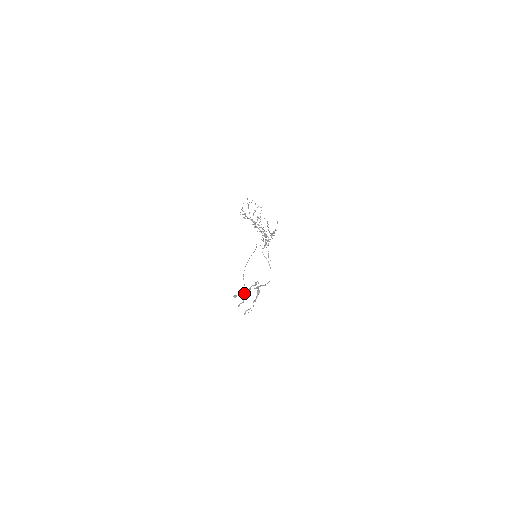
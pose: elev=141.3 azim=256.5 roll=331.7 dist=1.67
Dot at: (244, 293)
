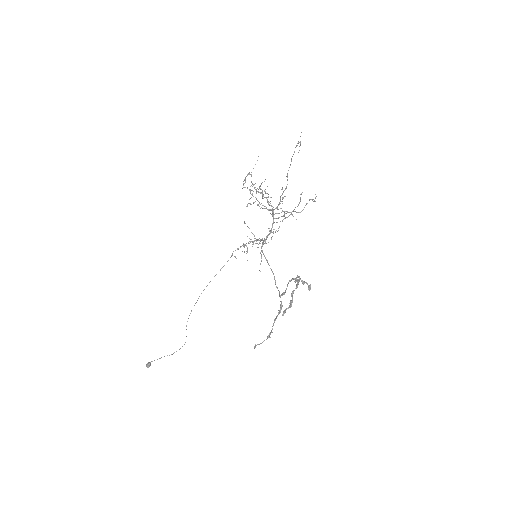
Dot at: (179, 349)
